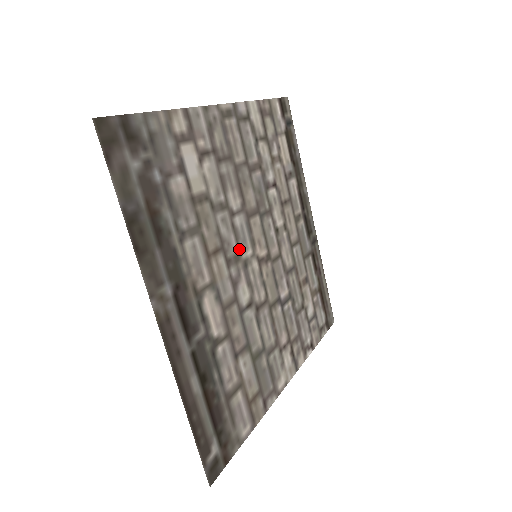
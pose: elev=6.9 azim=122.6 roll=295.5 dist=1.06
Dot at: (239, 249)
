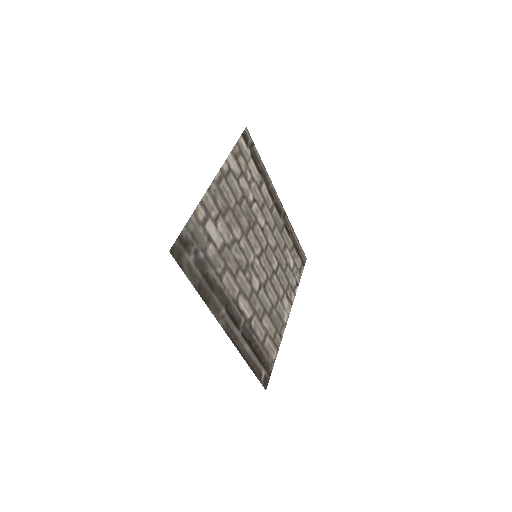
Dot at: (247, 260)
